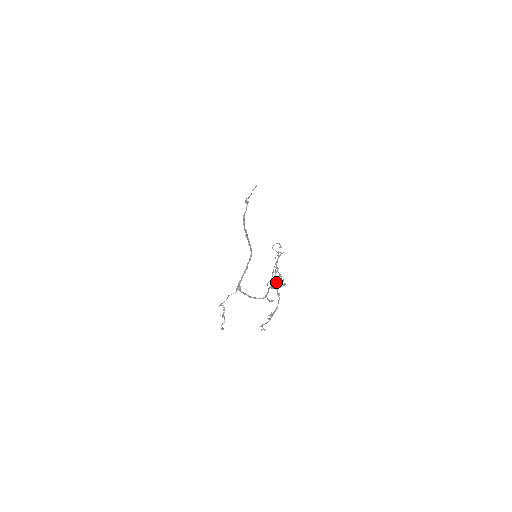
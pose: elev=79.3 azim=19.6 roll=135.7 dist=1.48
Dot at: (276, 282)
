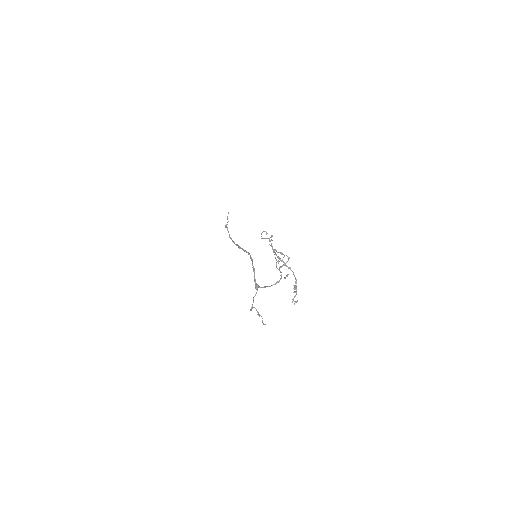
Dot at: (281, 260)
